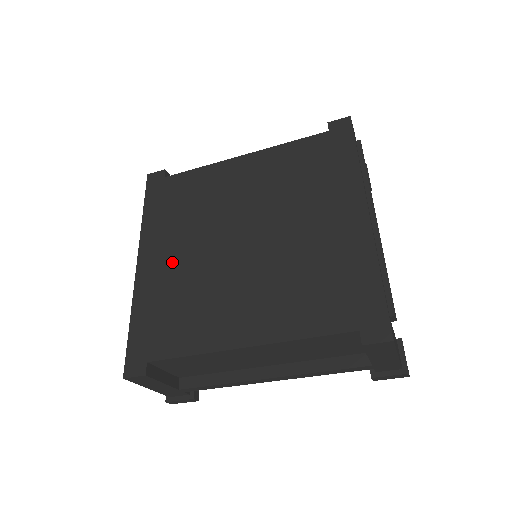
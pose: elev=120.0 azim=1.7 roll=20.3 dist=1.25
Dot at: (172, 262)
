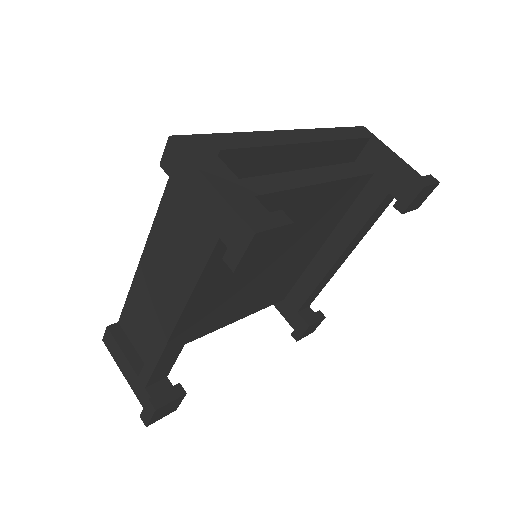
Dot at: occluded
